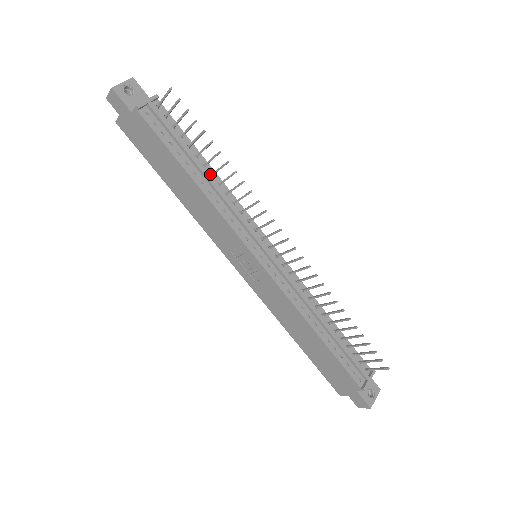
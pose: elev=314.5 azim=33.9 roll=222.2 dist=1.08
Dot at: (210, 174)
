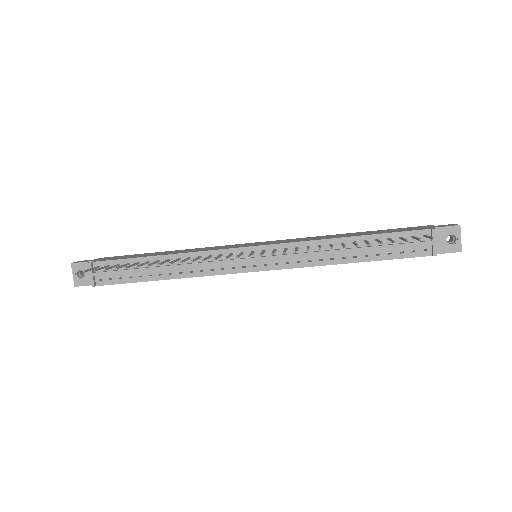
Dot at: (167, 260)
